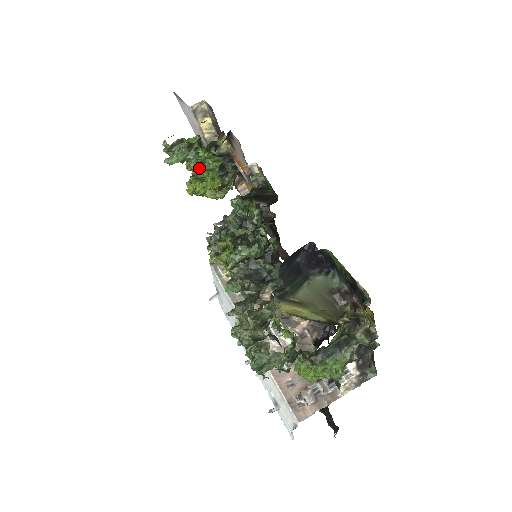
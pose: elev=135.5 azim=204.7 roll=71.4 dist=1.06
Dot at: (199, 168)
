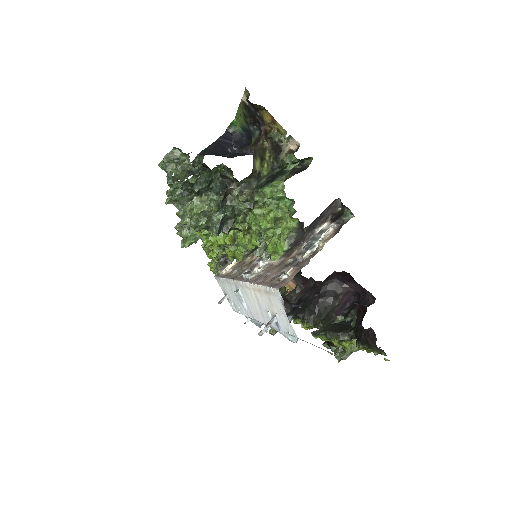
Dot at: occluded
